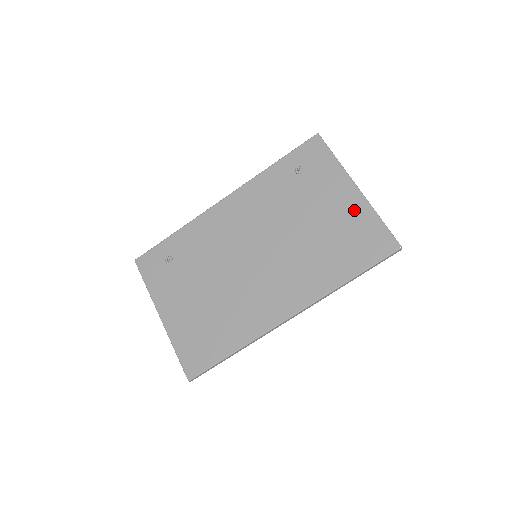
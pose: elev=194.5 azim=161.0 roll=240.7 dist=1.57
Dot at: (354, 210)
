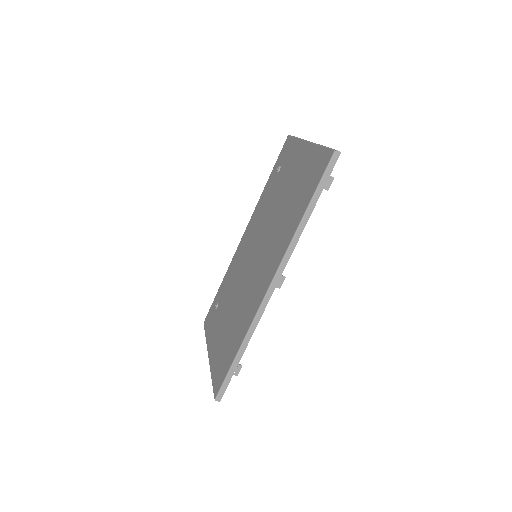
Dot at: (306, 159)
